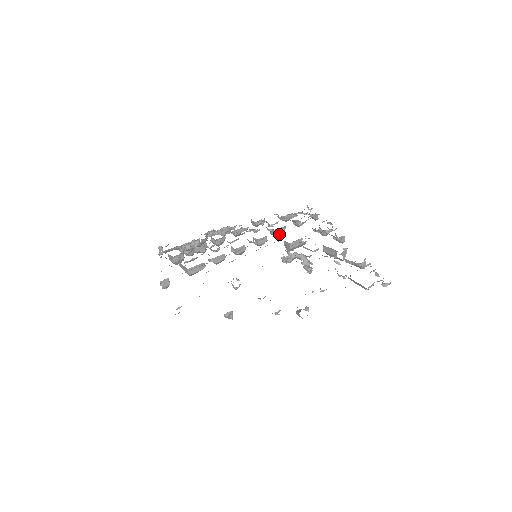
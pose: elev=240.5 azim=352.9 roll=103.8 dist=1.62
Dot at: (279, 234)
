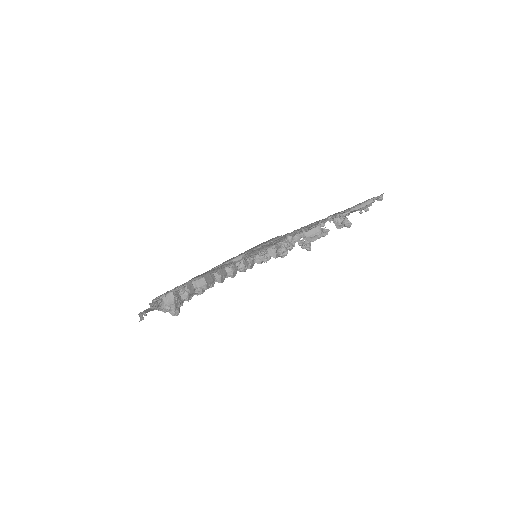
Dot at: (252, 266)
